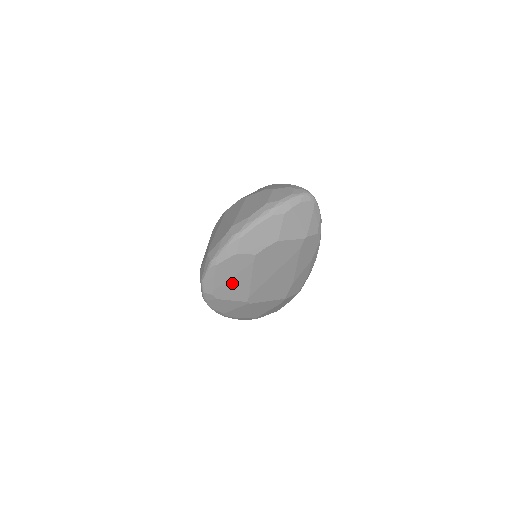
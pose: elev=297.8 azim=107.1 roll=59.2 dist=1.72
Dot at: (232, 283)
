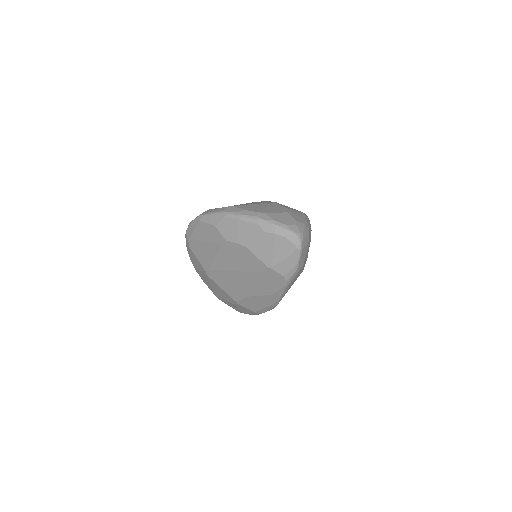
Dot at: (203, 246)
